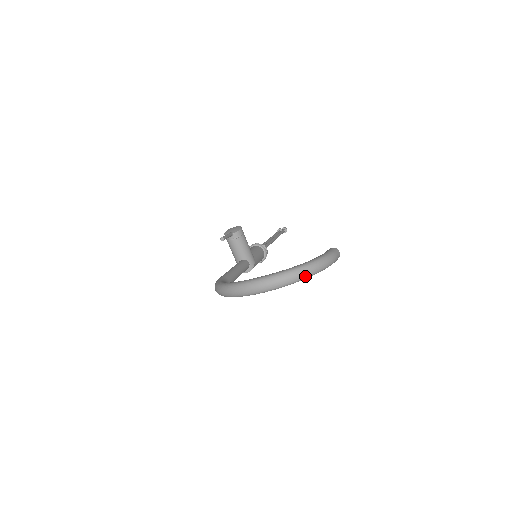
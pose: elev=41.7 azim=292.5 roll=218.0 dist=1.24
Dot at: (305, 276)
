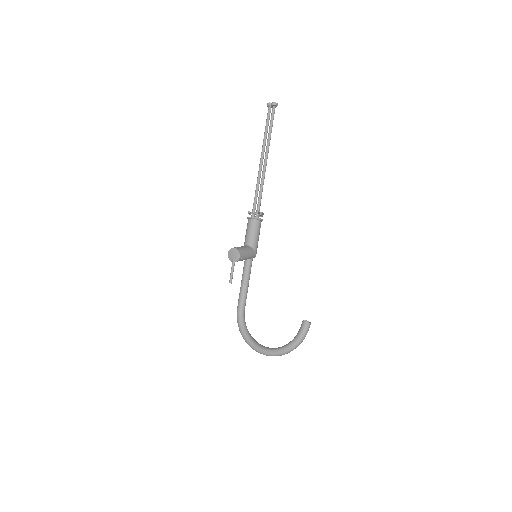
Dot at: (289, 352)
